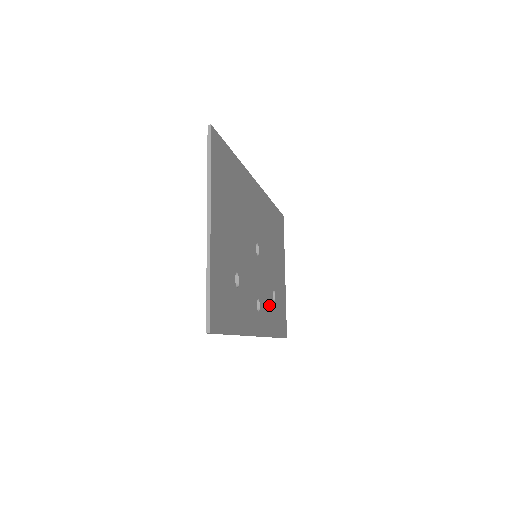
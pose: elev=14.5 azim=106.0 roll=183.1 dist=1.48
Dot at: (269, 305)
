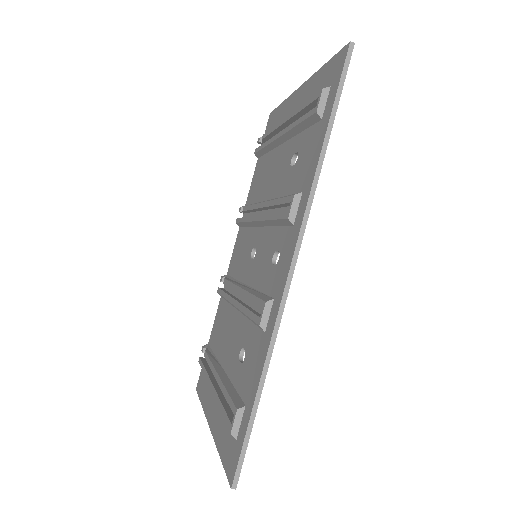
Dot at: occluded
